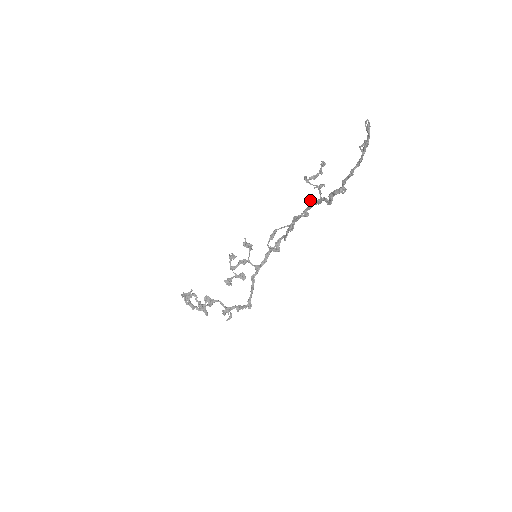
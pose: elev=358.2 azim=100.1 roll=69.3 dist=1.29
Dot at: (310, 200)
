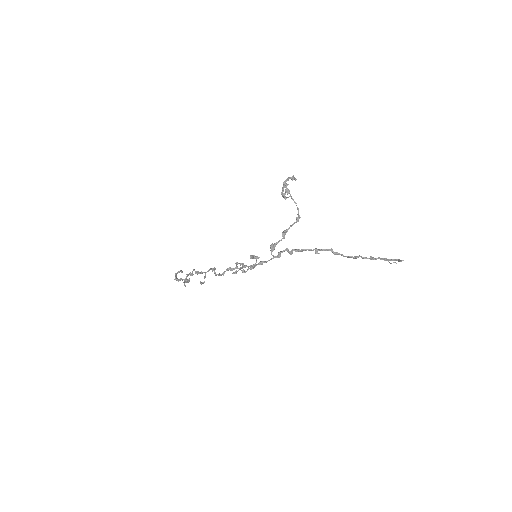
Dot at: occluded
